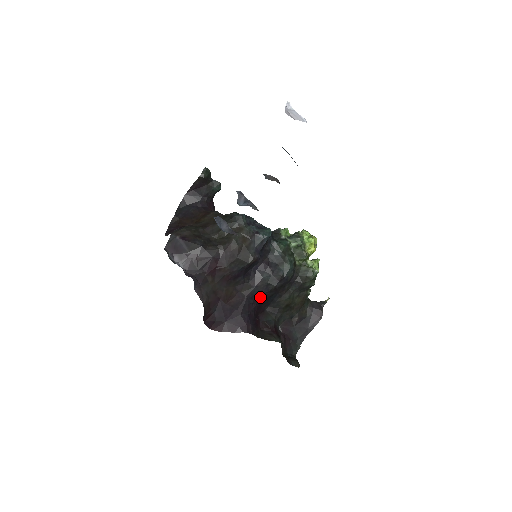
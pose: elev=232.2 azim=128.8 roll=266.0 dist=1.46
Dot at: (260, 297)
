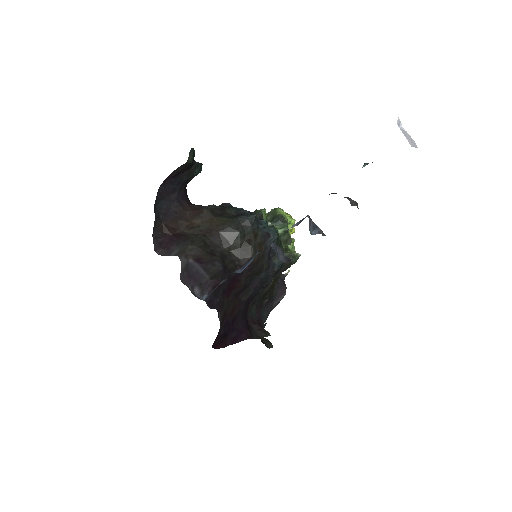
Dot at: occluded
